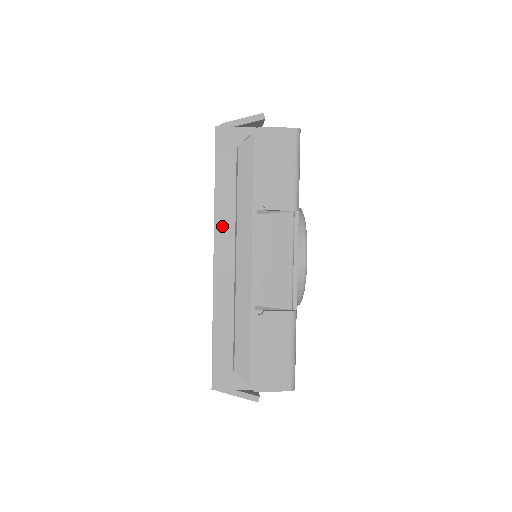
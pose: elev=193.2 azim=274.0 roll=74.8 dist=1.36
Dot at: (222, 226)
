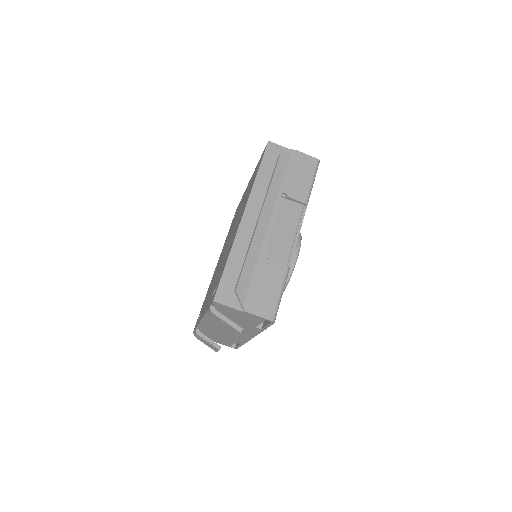
Dot at: (255, 196)
